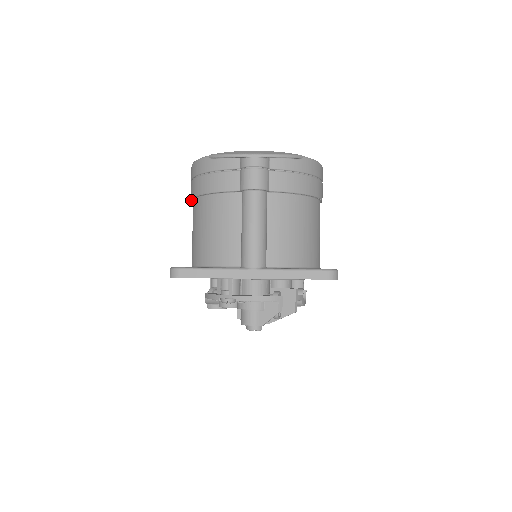
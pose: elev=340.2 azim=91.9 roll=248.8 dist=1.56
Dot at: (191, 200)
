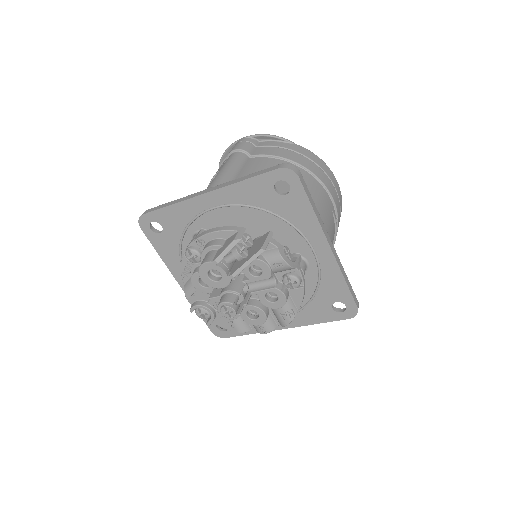
Dot at: occluded
